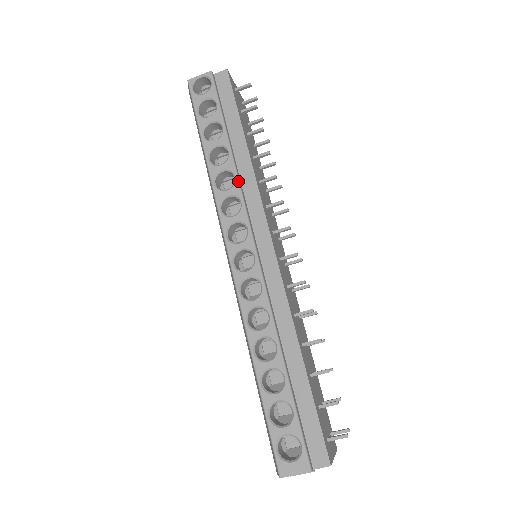
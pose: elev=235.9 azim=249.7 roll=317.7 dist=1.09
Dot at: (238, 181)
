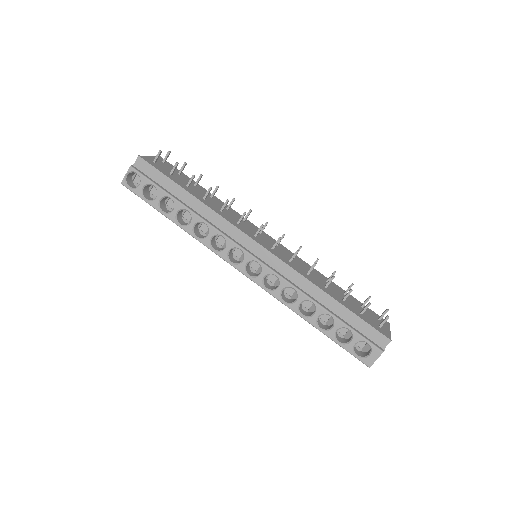
Dot at: (209, 225)
